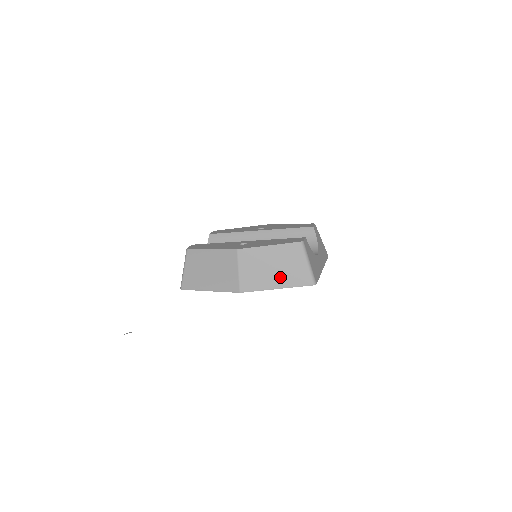
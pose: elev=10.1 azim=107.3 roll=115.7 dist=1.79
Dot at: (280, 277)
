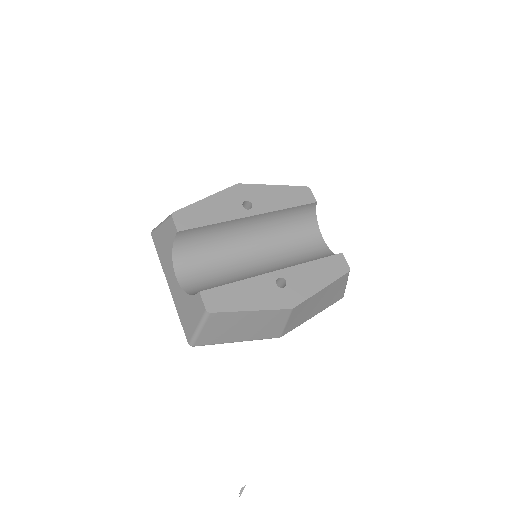
Dot at: (320, 307)
